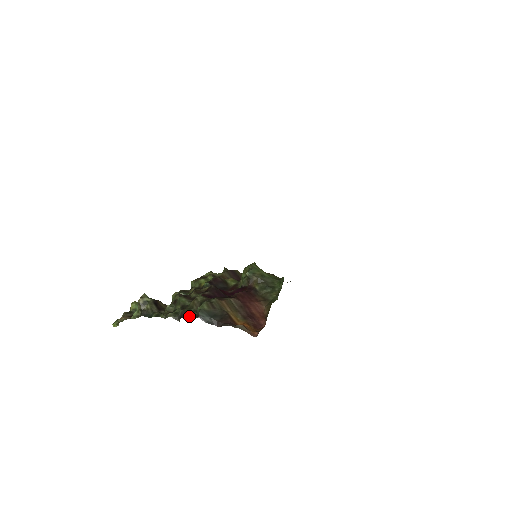
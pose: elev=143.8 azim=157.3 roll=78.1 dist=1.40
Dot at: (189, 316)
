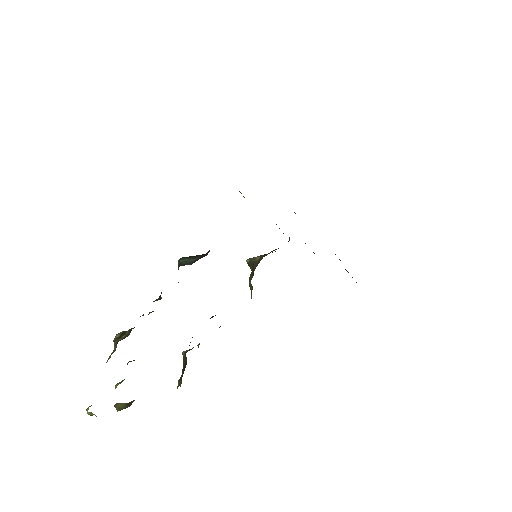
Dot at: occluded
